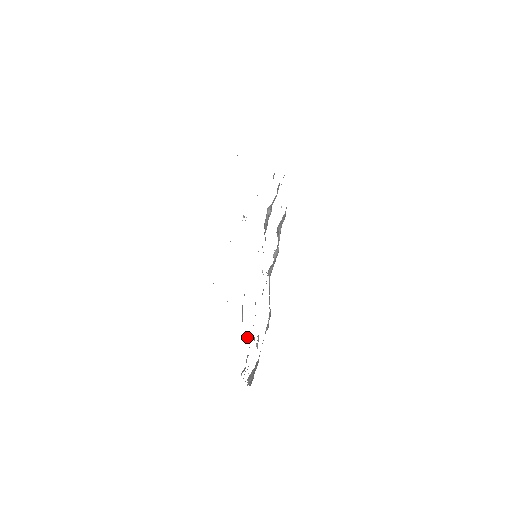
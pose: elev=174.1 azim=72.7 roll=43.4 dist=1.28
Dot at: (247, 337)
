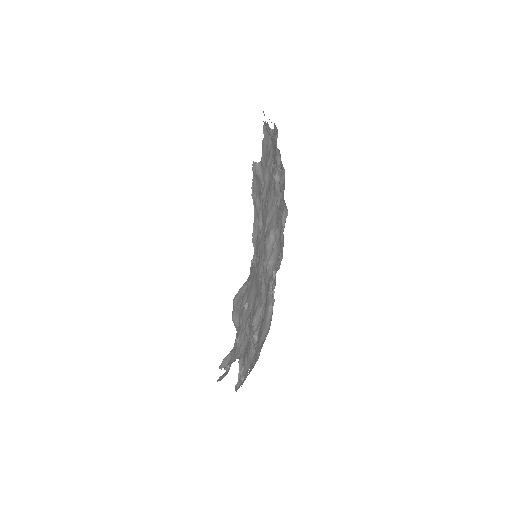
Dot at: (272, 258)
